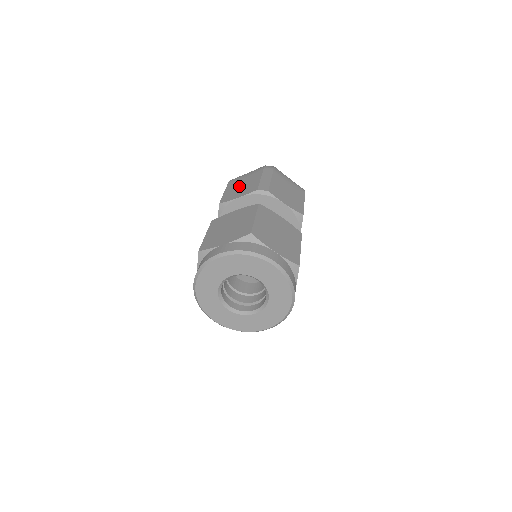
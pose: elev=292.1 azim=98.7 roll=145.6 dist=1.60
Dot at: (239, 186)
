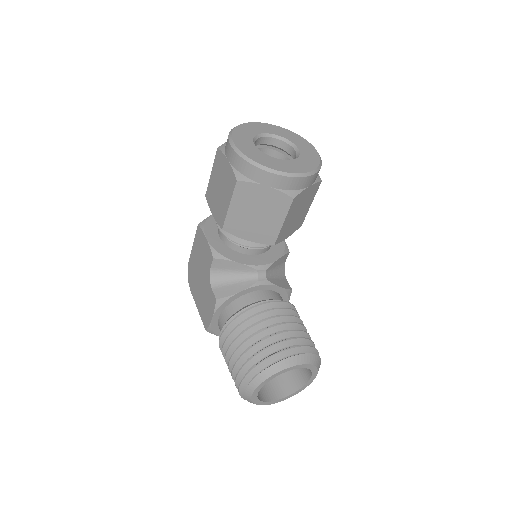
Dot at: occluded
